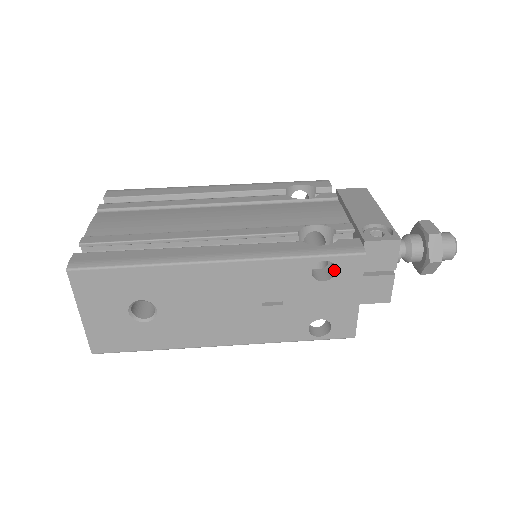
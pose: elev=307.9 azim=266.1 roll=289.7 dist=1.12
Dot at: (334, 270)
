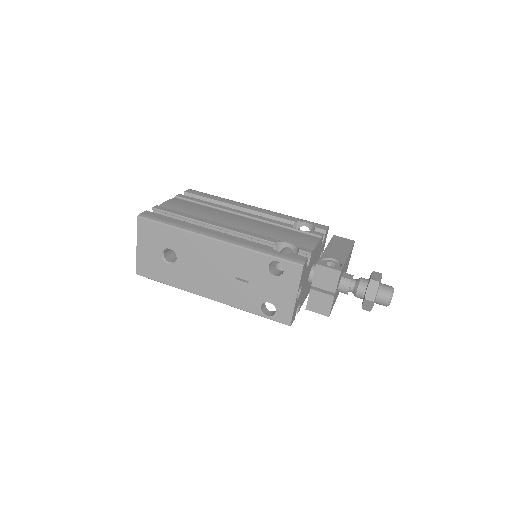
Dot at: (284, 271)
